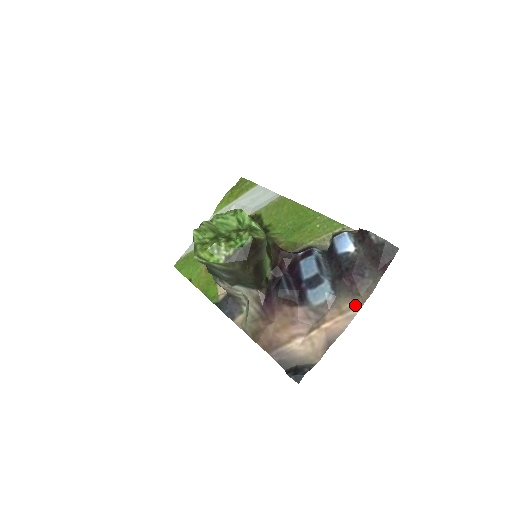
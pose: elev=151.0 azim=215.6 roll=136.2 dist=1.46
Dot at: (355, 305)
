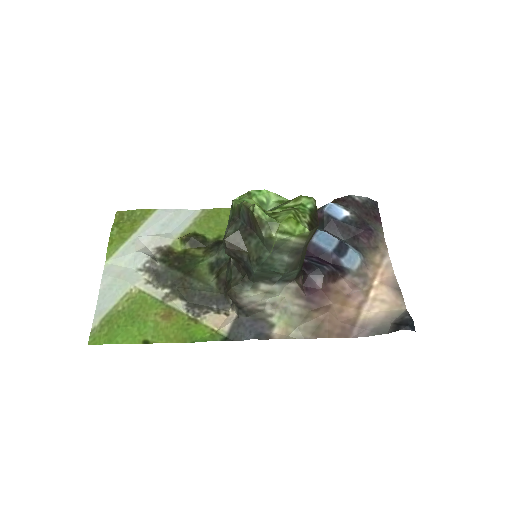
Dot at: (382, 255)
